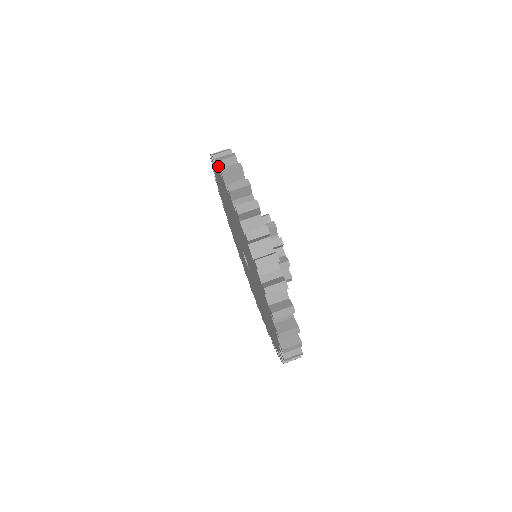
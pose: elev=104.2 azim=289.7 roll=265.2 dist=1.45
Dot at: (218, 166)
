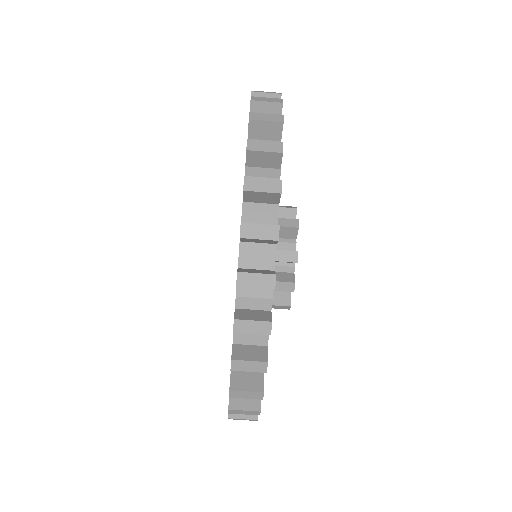
Dot at: (244, 194)
